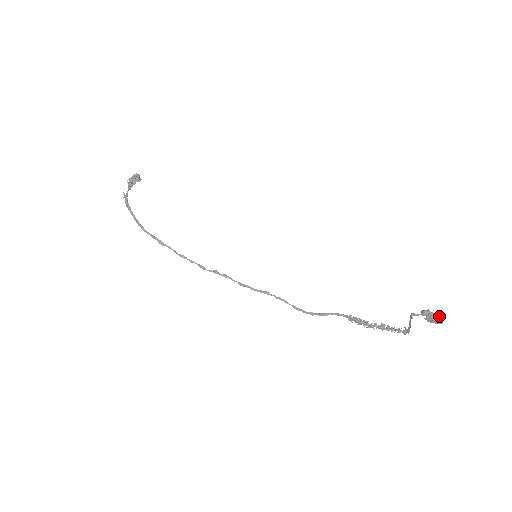
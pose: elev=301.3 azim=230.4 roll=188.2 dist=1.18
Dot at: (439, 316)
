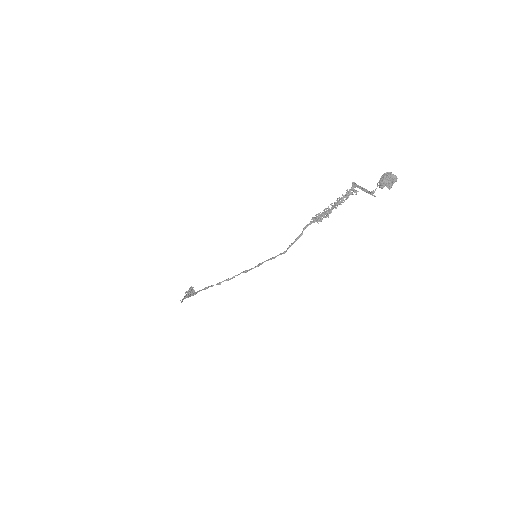
Dot at: (387, 173)
